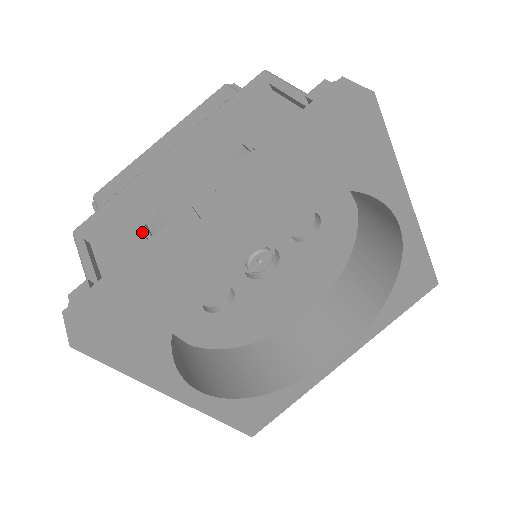
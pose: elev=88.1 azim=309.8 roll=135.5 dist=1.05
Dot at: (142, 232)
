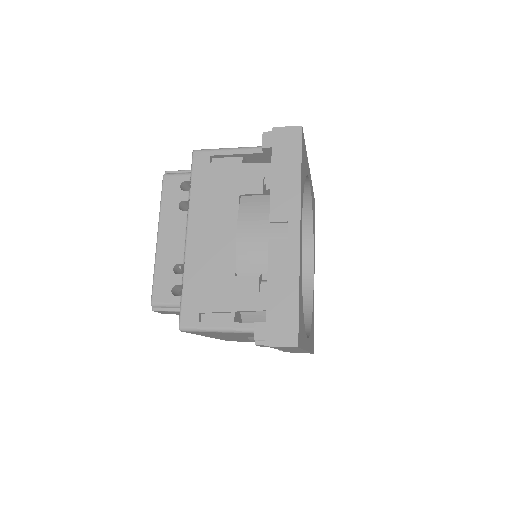
Dot at: (242, 280)
